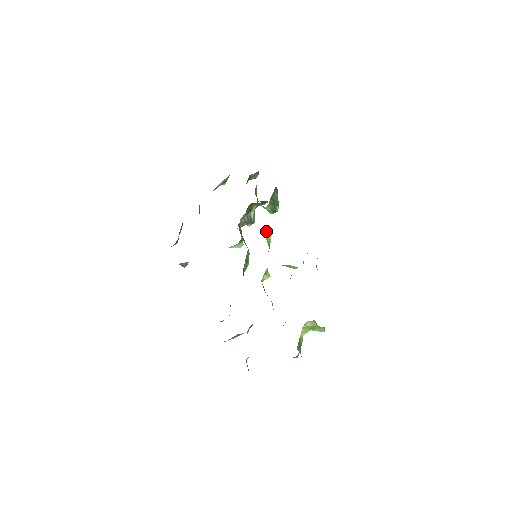
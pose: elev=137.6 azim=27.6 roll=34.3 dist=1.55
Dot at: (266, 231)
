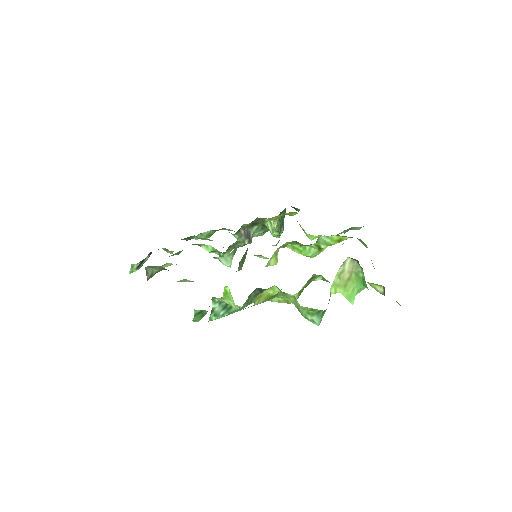
Dot at: (280, 222)
